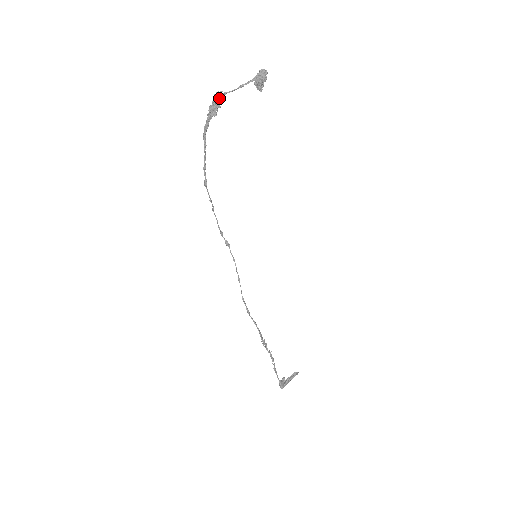
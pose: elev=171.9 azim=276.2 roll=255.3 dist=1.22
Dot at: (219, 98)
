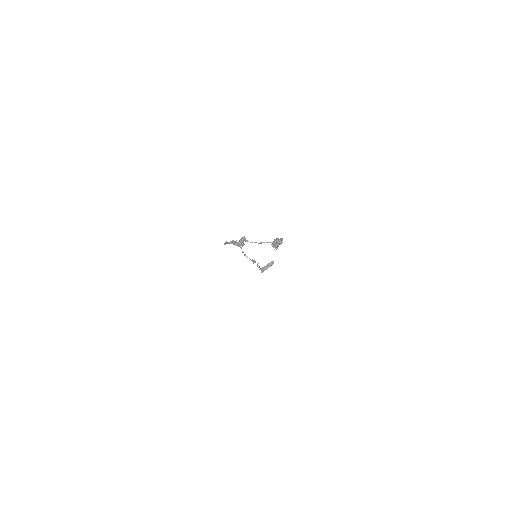
Dot at: (243, 242)
